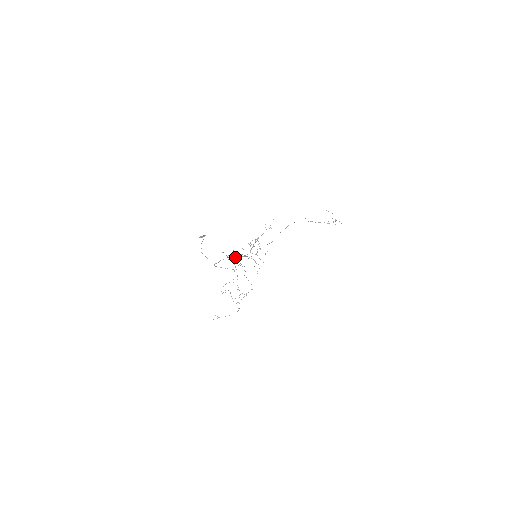
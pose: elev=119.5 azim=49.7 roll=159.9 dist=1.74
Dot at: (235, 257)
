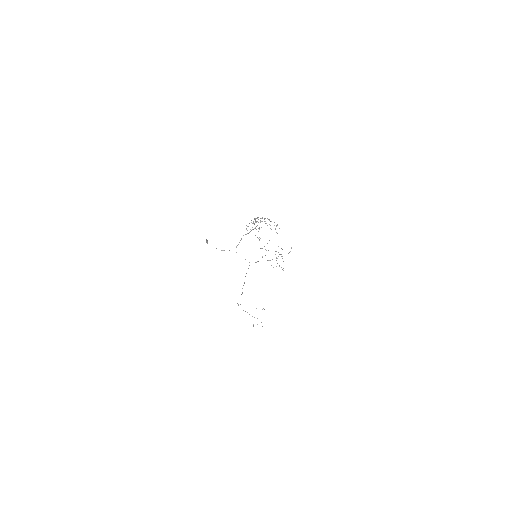
Dot at: (252, 229)
